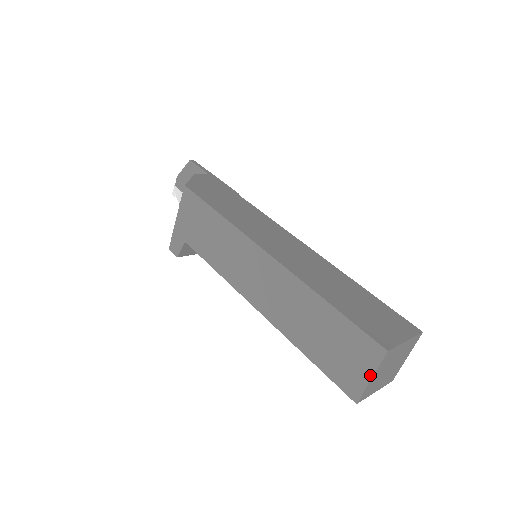
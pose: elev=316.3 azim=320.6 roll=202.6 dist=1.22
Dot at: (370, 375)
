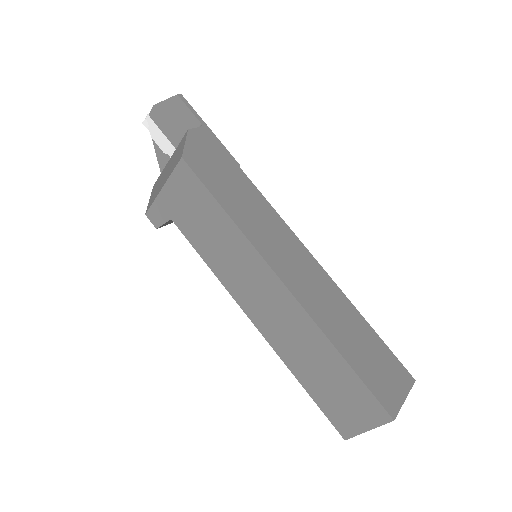
Dot at: (368, 428)
